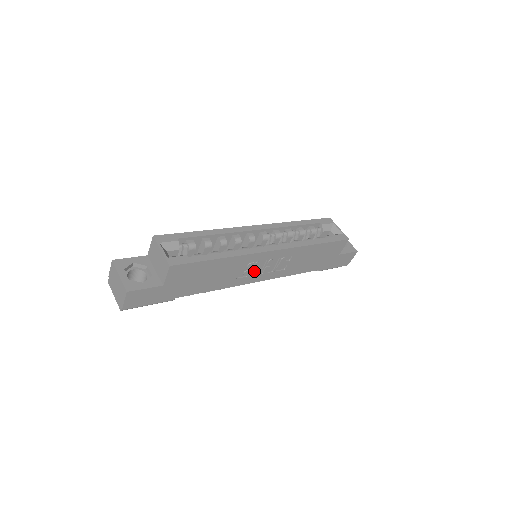
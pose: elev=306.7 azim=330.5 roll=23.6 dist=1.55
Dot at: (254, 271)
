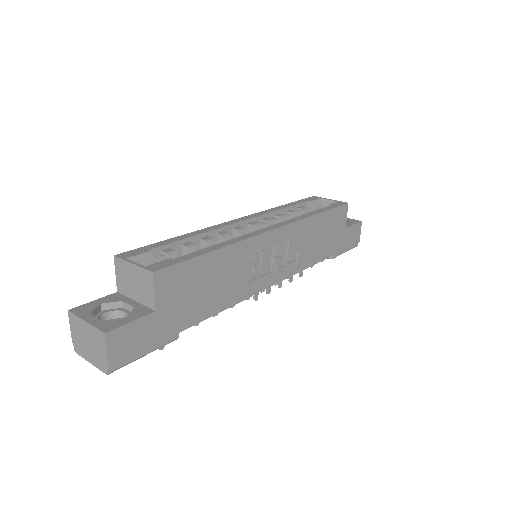
Dot at: (263, 267)
